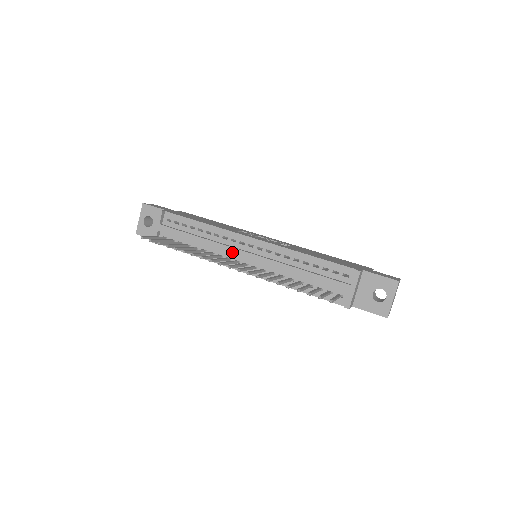
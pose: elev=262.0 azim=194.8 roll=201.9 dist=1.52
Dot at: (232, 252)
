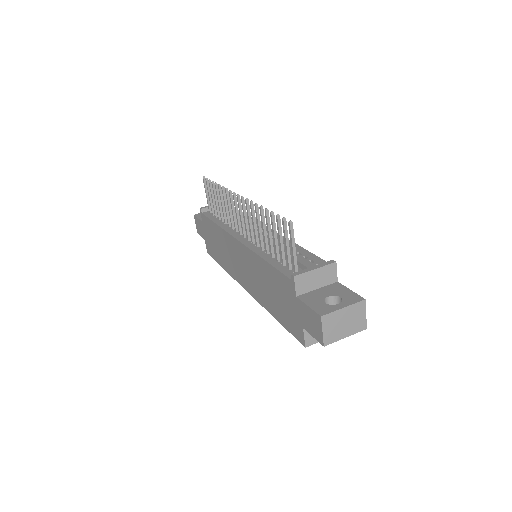
Dot at: occluded
